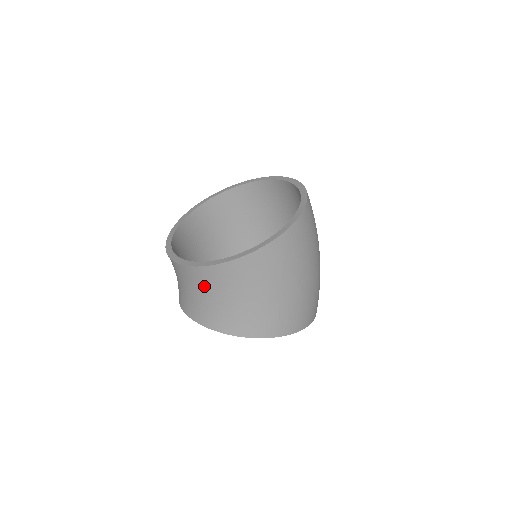
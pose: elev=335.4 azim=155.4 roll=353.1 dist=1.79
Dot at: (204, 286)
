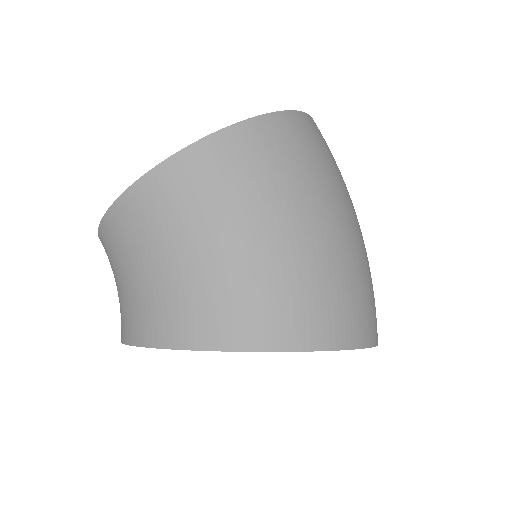
Dot at: (119, 255)
